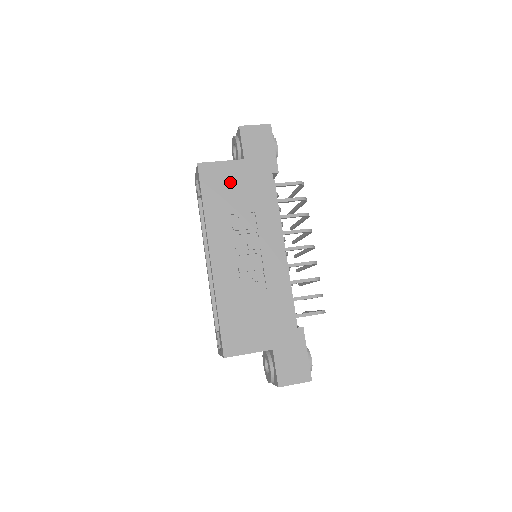
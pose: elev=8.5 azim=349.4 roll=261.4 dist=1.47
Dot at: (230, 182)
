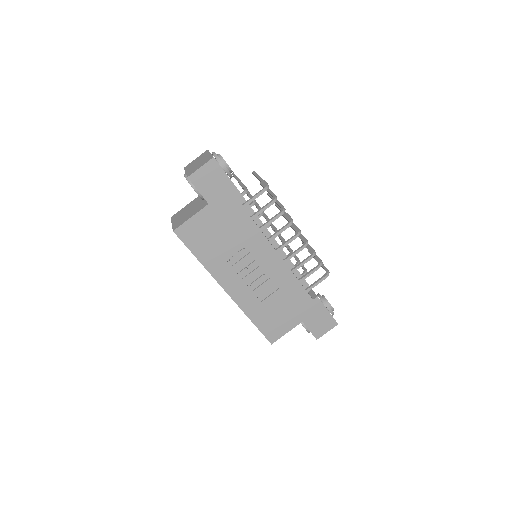
Dot at: (208, 230)
